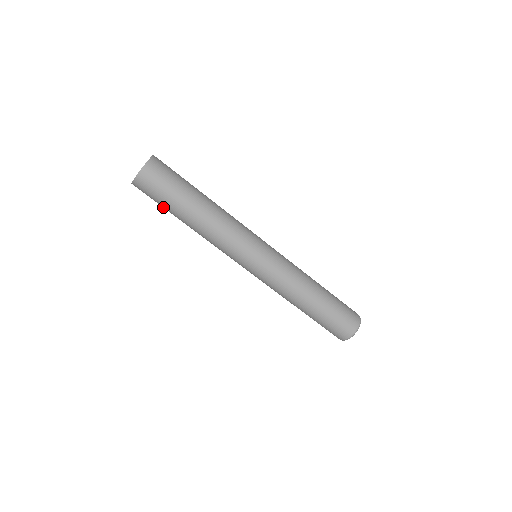
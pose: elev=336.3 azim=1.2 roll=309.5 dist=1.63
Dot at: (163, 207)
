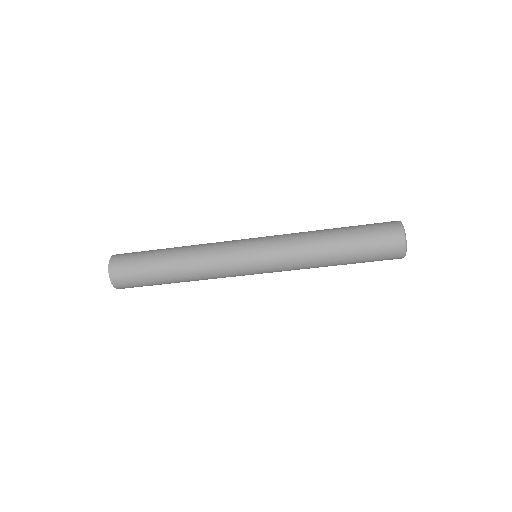
Dot at: (152, 285)
